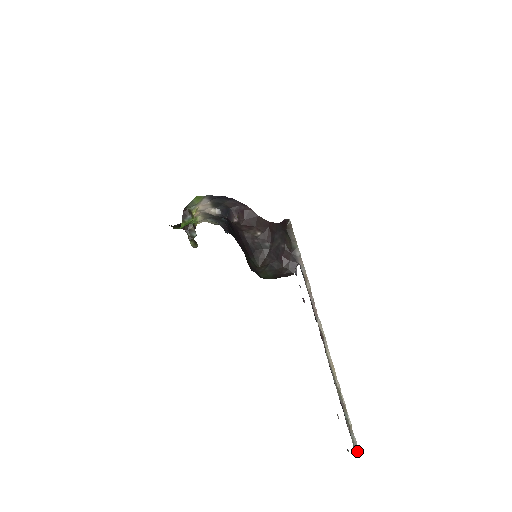
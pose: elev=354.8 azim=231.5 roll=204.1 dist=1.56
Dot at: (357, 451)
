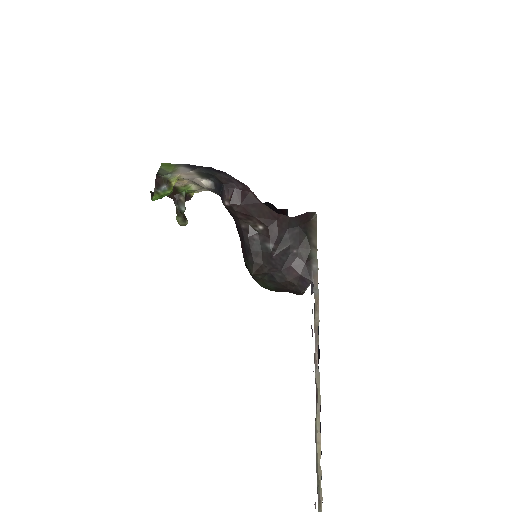
Dot at: out of frame
